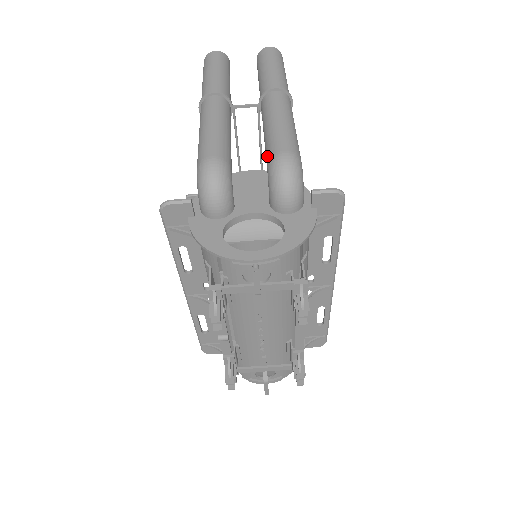
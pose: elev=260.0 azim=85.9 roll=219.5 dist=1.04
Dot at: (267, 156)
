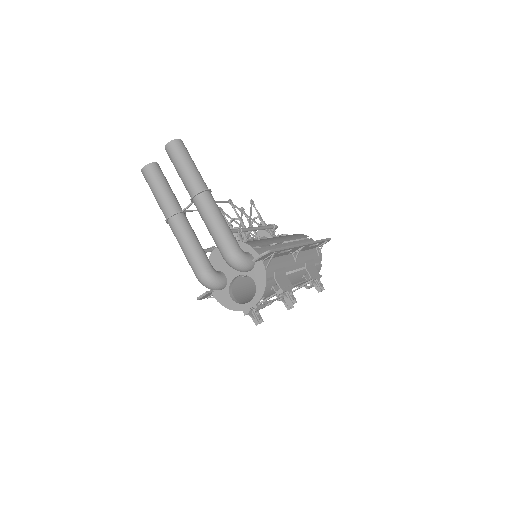
Dot at: occluded
